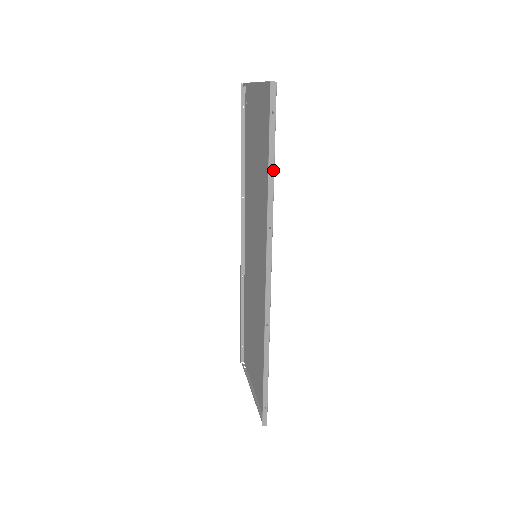
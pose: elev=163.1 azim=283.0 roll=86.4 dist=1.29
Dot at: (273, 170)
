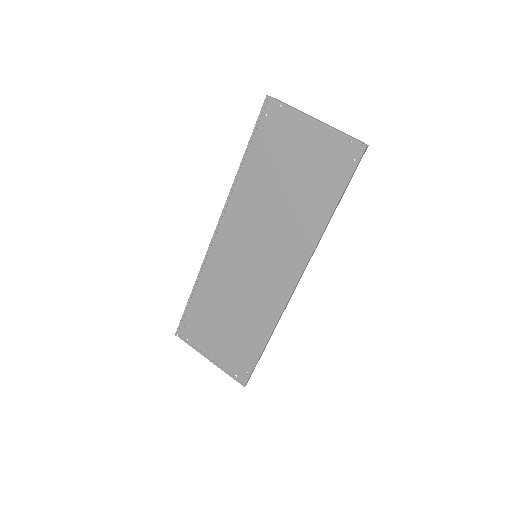
Dot at: occluded
